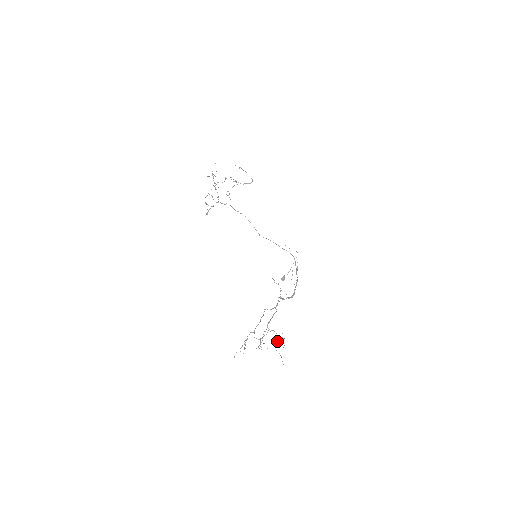
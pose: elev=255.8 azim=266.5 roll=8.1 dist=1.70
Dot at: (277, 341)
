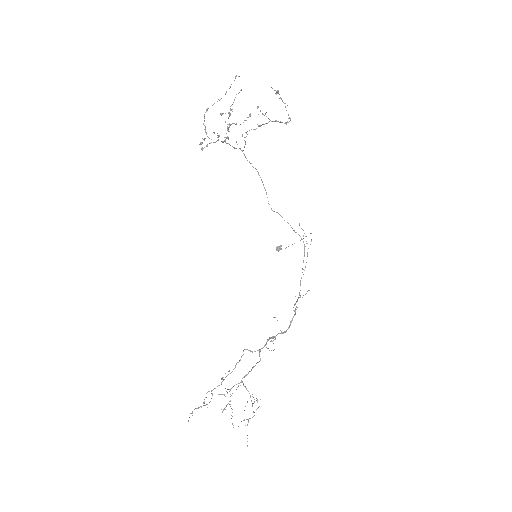
Dot at: (249, 418)
